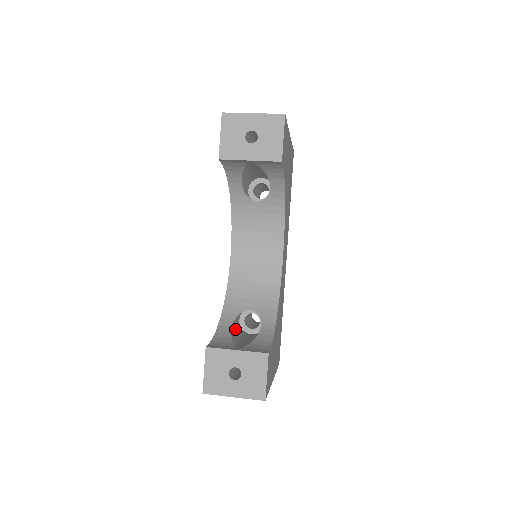
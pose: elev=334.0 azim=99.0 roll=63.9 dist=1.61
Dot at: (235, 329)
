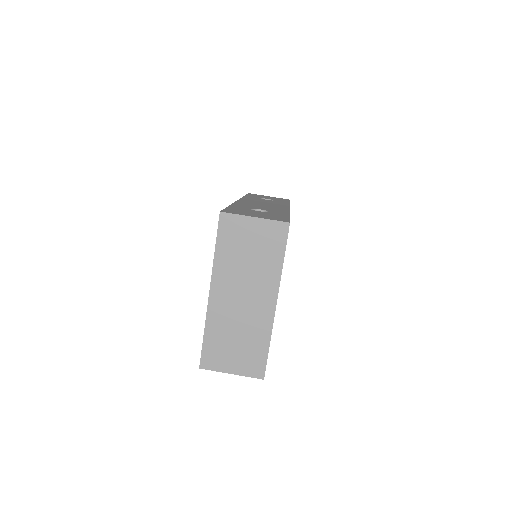
Dot at: occluded
